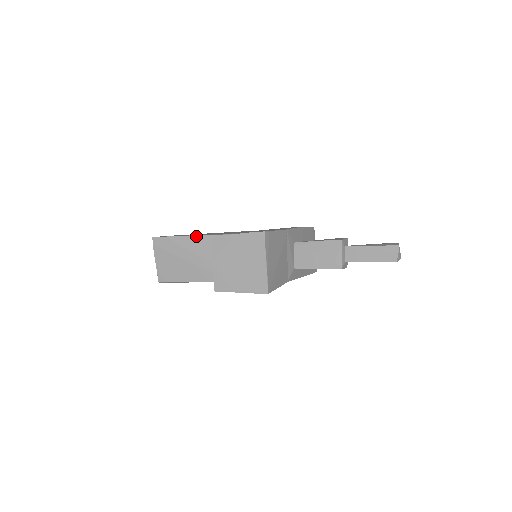
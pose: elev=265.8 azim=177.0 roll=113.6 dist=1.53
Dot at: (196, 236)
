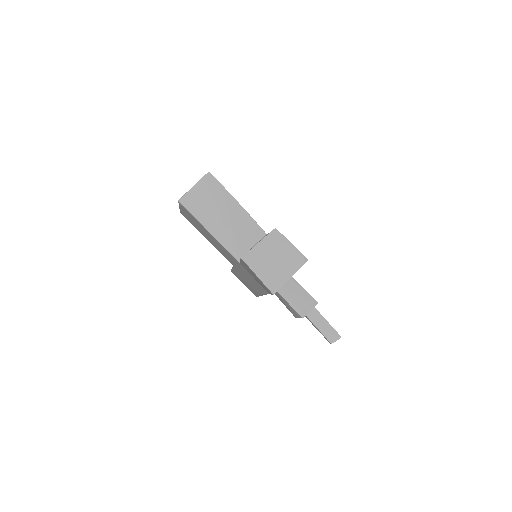
Dot at: (240, 205)
